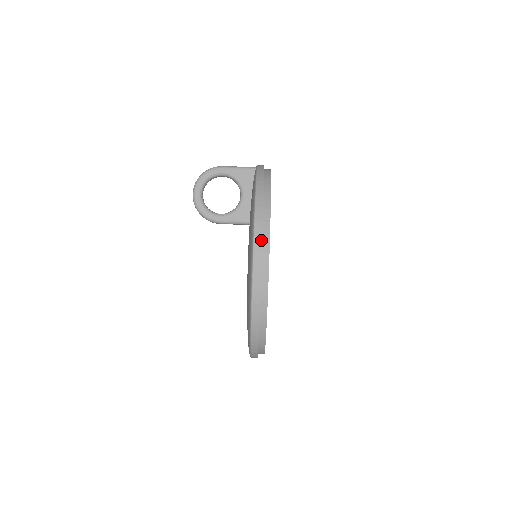
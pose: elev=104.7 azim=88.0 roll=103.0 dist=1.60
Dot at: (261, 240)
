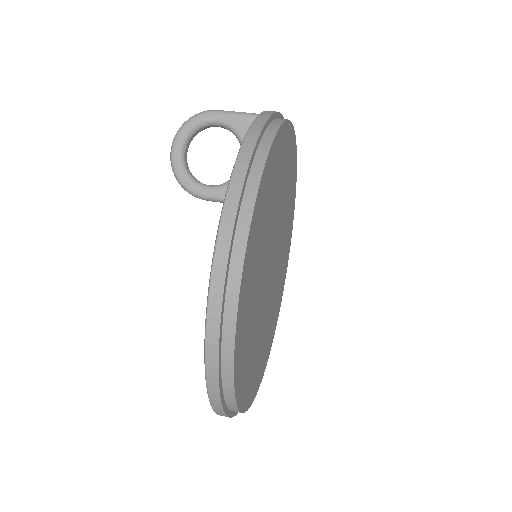
Dot at: (229, 246)
